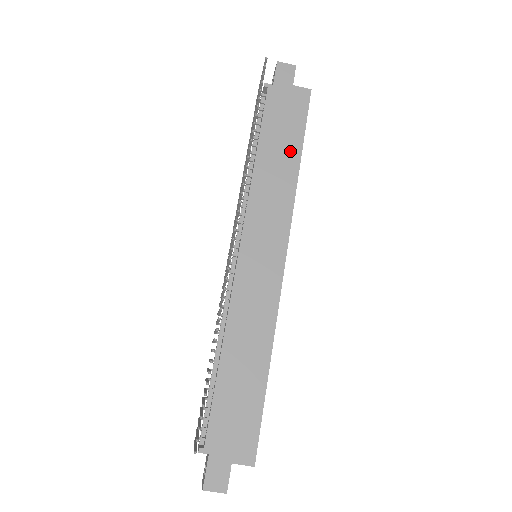
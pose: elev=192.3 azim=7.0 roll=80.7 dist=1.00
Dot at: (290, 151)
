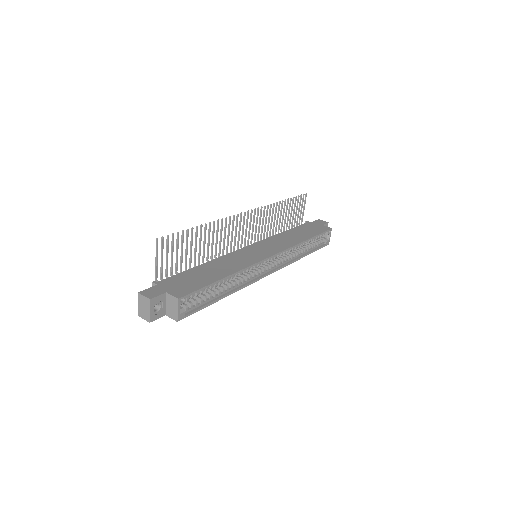
Dot at: (304, 236)
